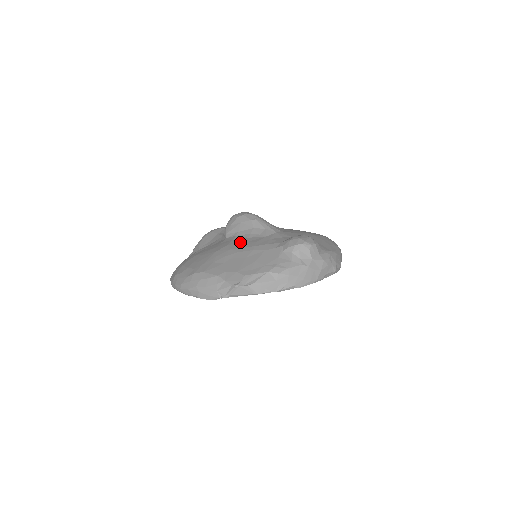
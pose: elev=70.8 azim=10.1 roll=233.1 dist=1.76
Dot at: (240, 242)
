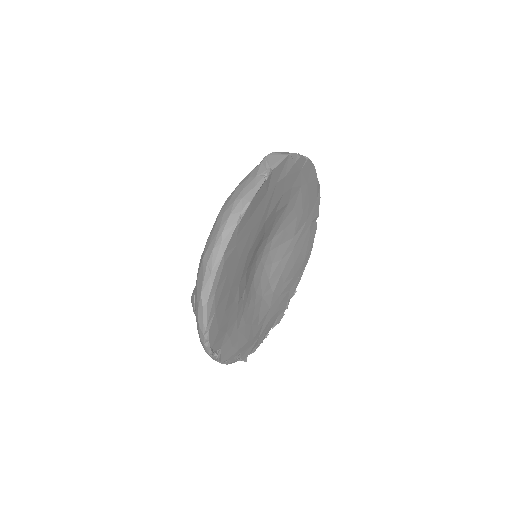
Dot at: occluded
